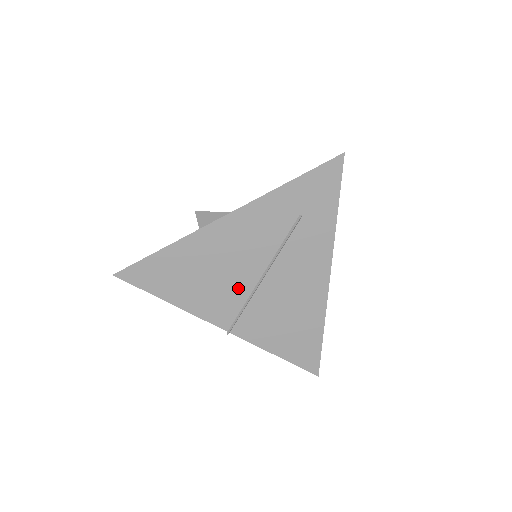
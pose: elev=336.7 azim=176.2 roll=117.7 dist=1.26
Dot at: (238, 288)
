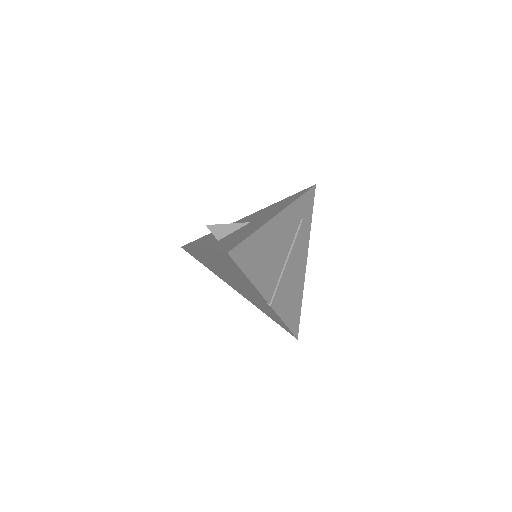
Dot at: (277, 268)
